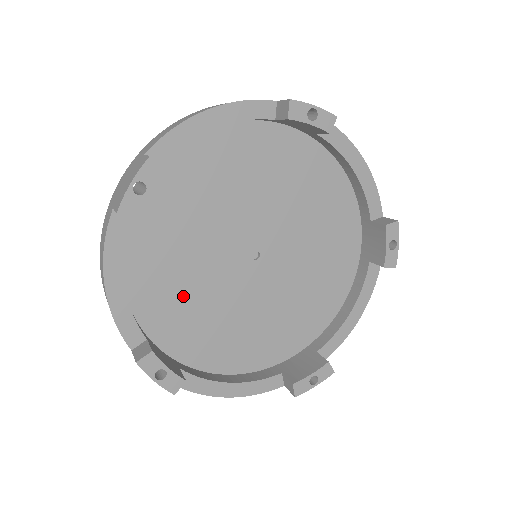
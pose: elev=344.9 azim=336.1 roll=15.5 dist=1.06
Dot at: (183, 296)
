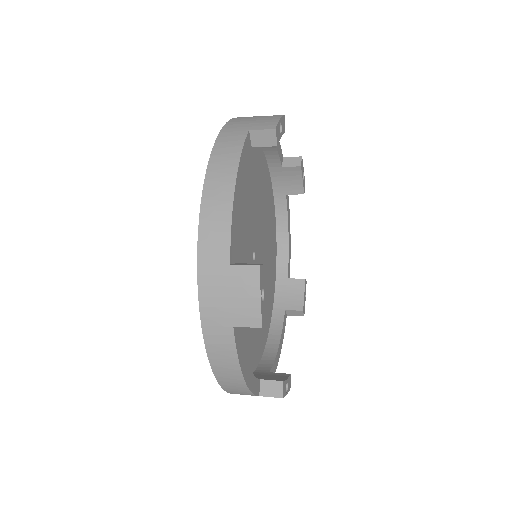
Dot at: occluded
